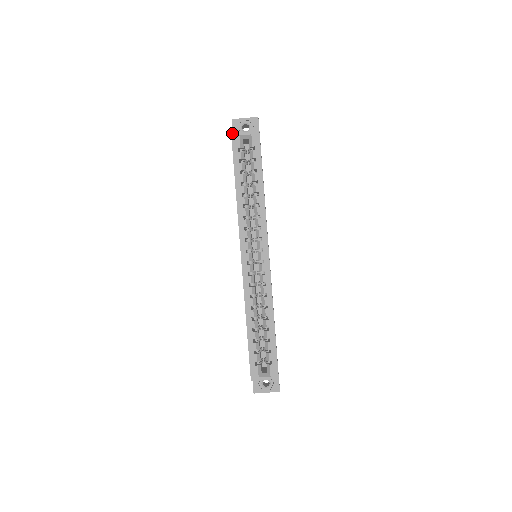
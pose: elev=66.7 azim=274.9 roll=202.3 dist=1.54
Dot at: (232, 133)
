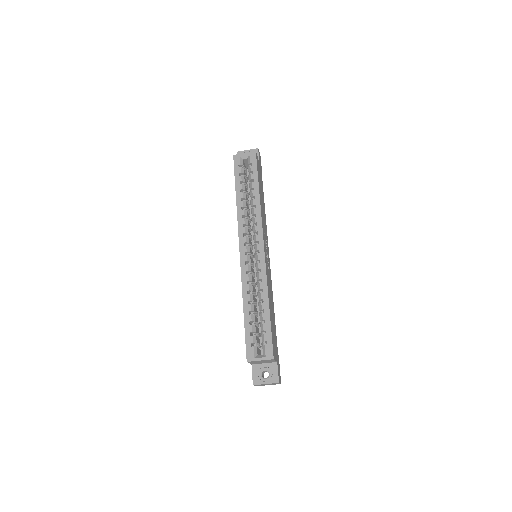
Dot at: (234, 155)
